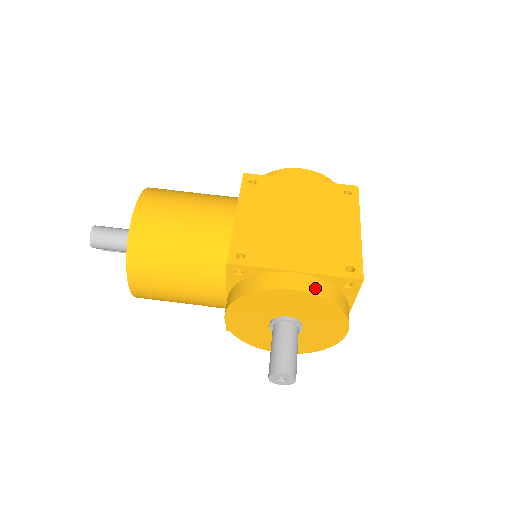
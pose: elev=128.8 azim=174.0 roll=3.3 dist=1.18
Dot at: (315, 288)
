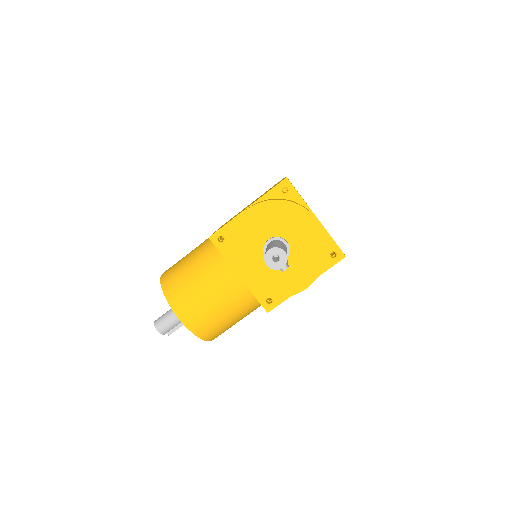
Dot at: (260, 202)
